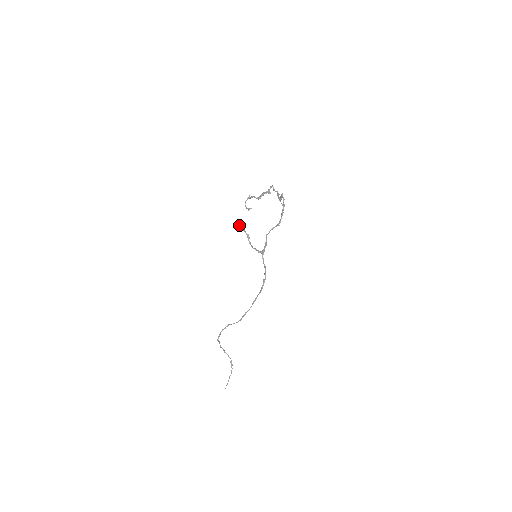
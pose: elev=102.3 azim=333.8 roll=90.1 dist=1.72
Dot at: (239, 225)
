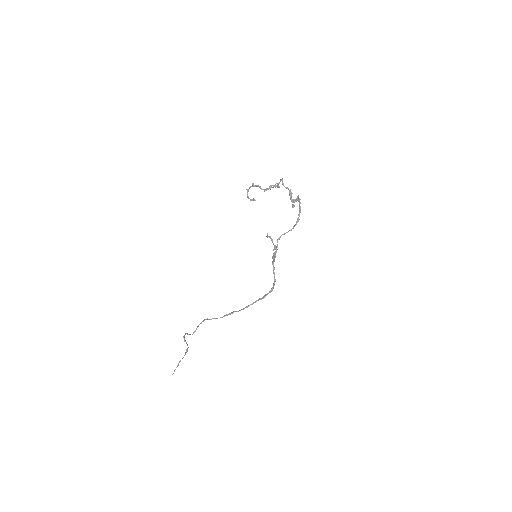
Dot at: (270, 236)
